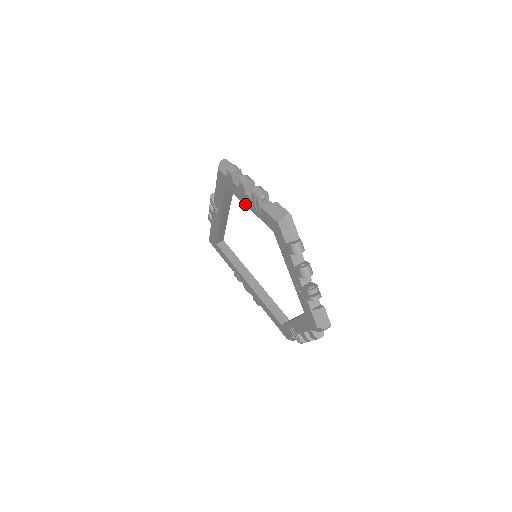
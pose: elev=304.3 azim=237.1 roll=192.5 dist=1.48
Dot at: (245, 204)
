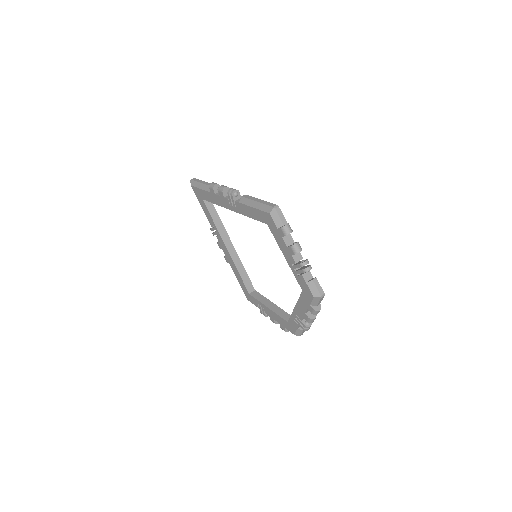
Dot at: (284, 254)
